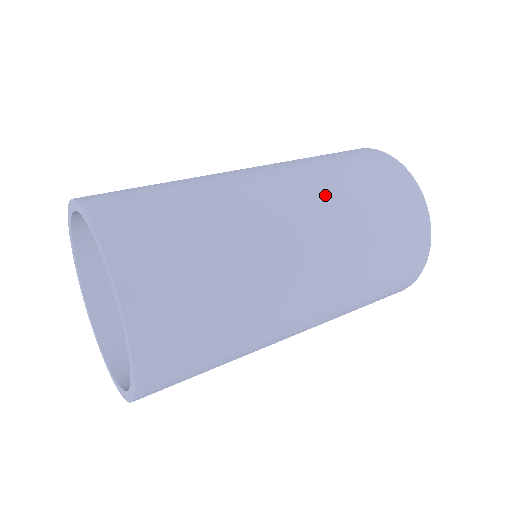
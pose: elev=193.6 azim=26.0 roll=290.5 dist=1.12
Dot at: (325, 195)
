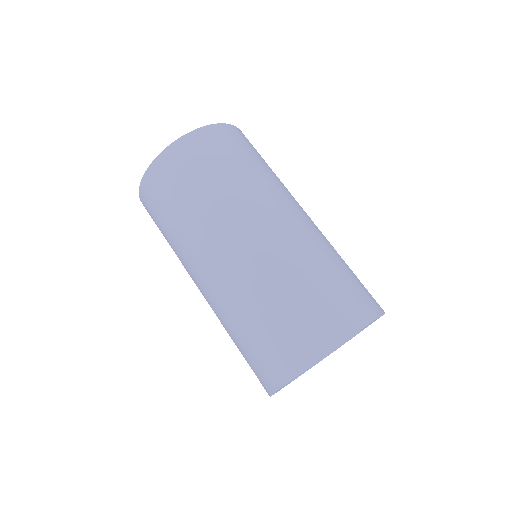
Dot at: occluded
